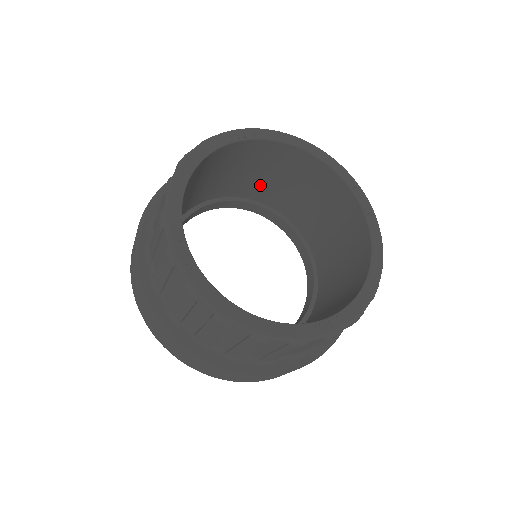
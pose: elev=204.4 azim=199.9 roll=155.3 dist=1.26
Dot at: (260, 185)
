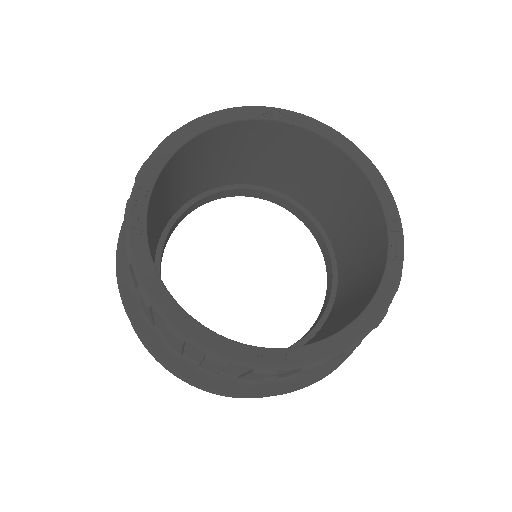
Dot at: (303, 185)
